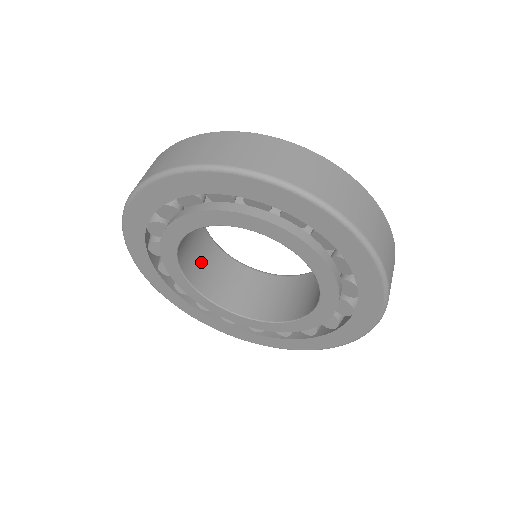
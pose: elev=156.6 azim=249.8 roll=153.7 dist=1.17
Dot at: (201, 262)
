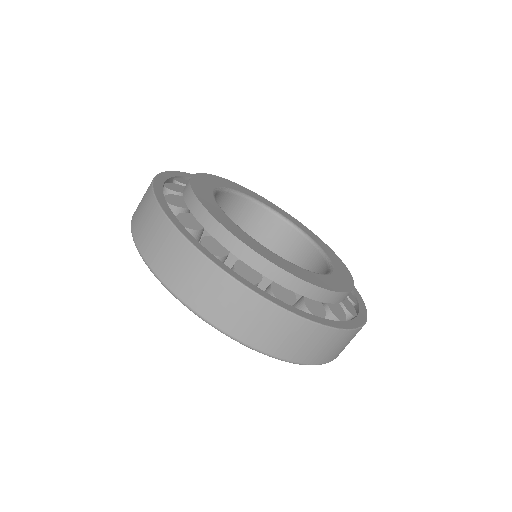
Dot at: occluded
